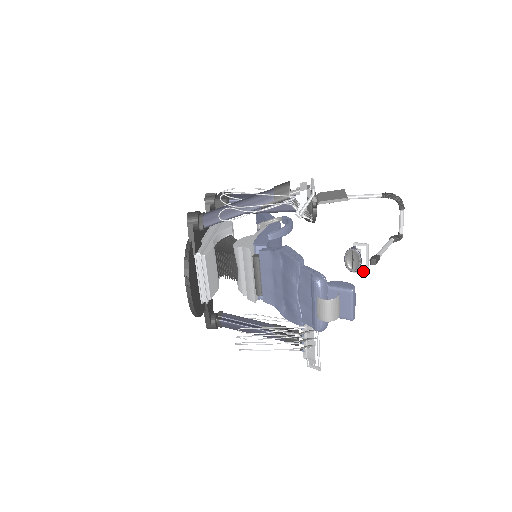
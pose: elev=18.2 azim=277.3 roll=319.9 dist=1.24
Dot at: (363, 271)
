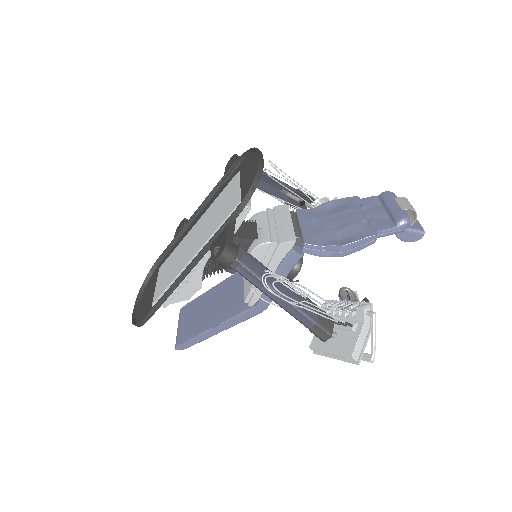
Dot at: occluded
